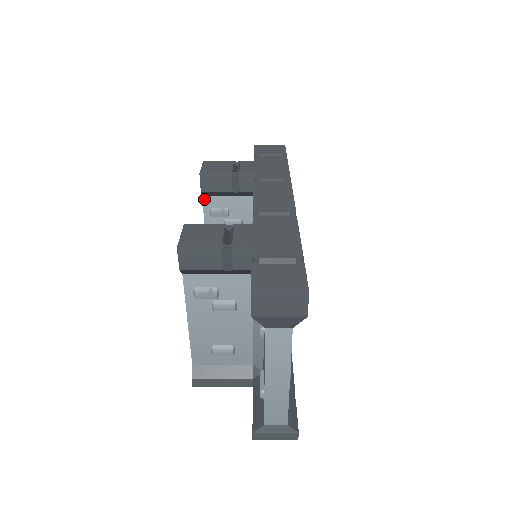
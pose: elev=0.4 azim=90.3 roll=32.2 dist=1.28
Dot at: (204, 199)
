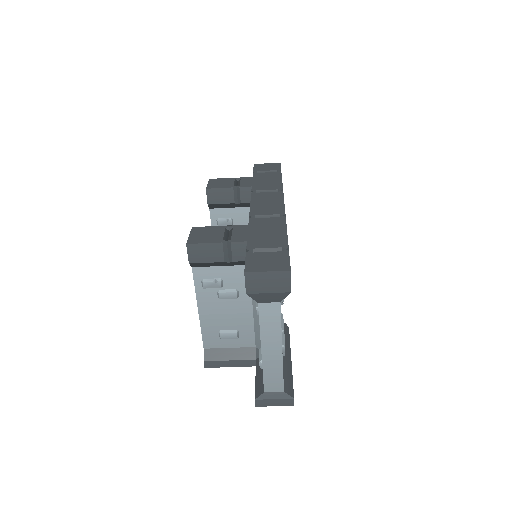
Dot at: (211, 211)
